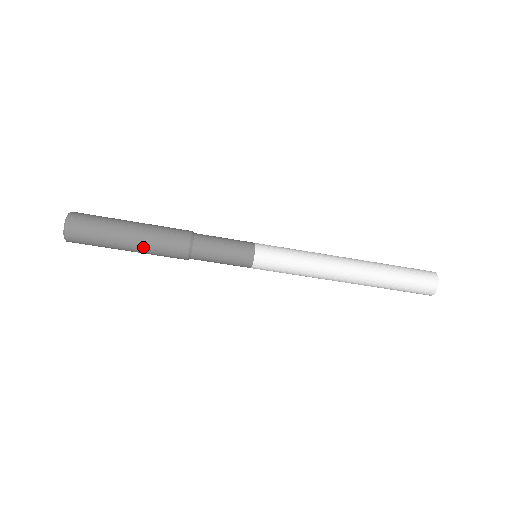
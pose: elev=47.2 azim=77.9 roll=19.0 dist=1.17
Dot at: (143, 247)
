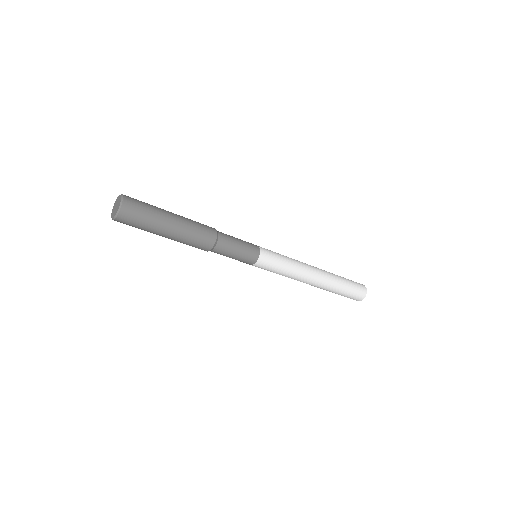
Dot at: (183, 228)
